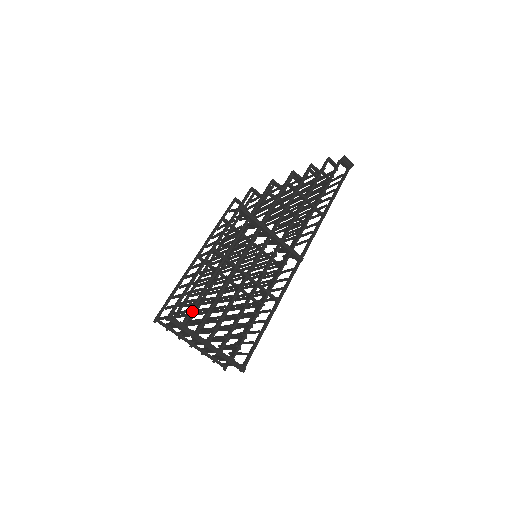
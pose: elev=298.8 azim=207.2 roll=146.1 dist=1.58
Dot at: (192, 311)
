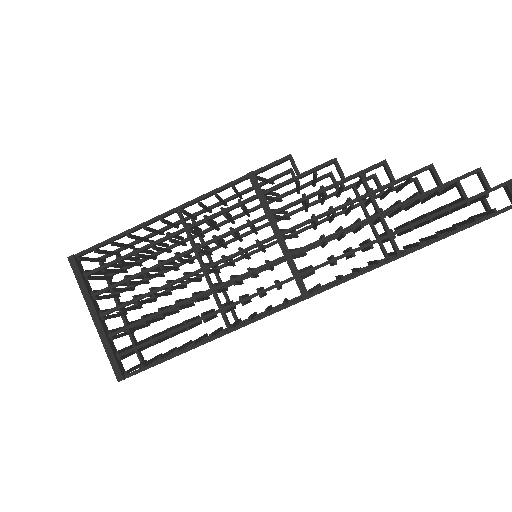
Dot at: (103, 267)
